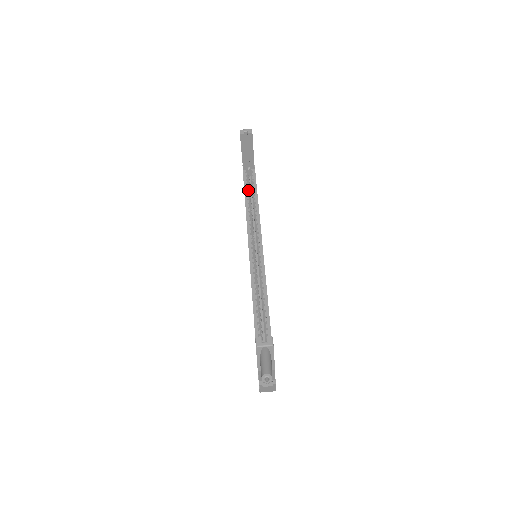
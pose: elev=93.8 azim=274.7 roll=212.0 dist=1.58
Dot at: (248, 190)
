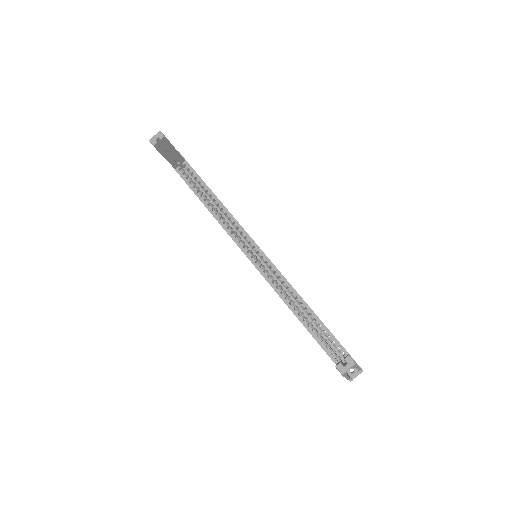
Dot at: (197, 189)
